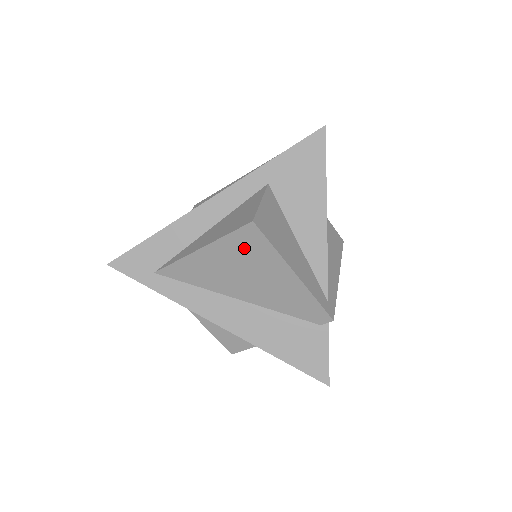
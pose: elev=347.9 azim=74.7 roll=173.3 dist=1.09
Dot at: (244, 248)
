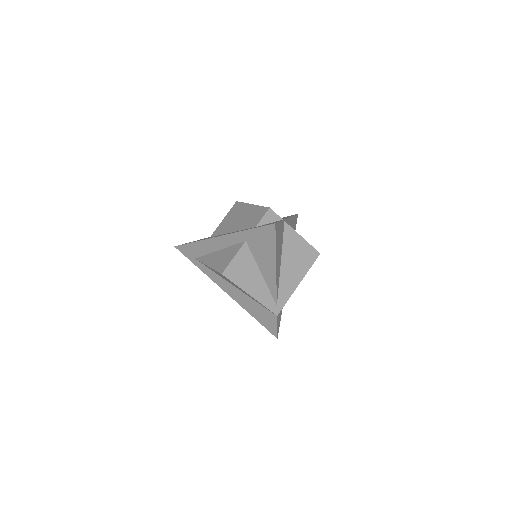
Dot at: (224, 277)
